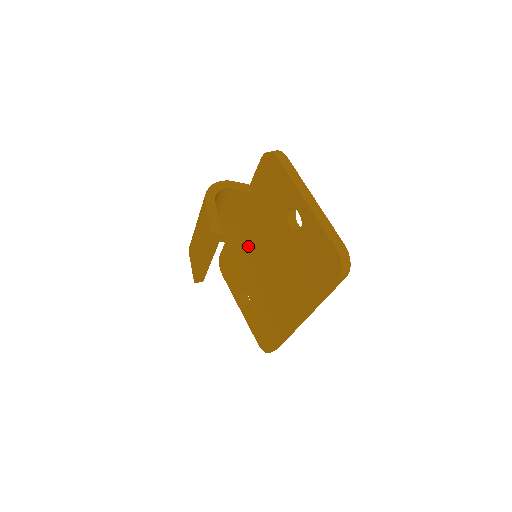
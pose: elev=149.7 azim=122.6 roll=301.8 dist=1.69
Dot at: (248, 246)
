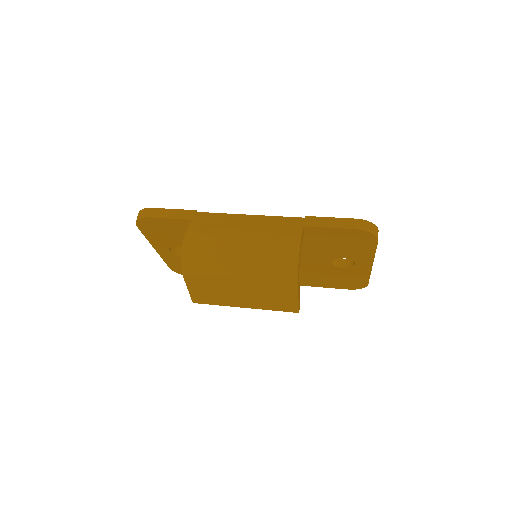
Dot at: occluded
